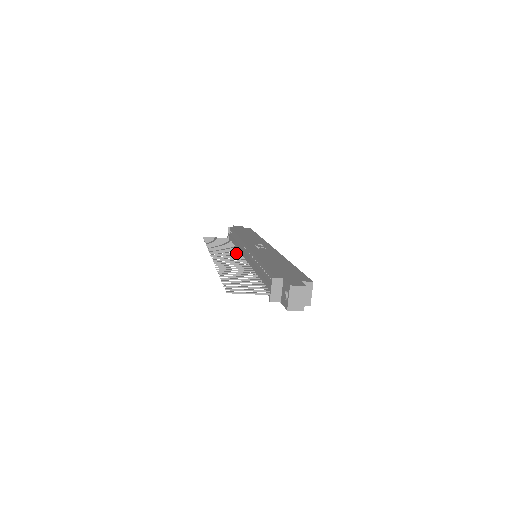
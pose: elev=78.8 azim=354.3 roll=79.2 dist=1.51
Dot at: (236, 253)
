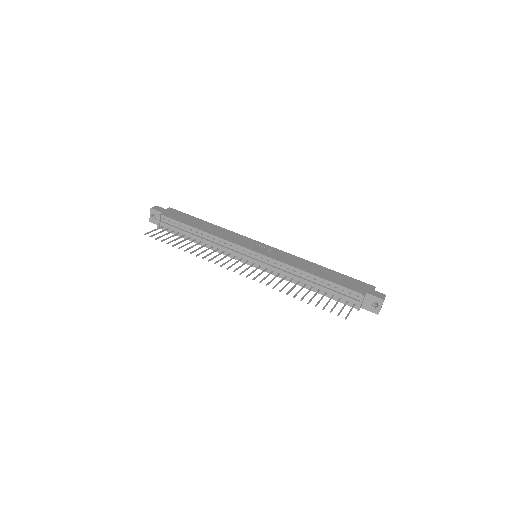
Dot at: (228, 255)
